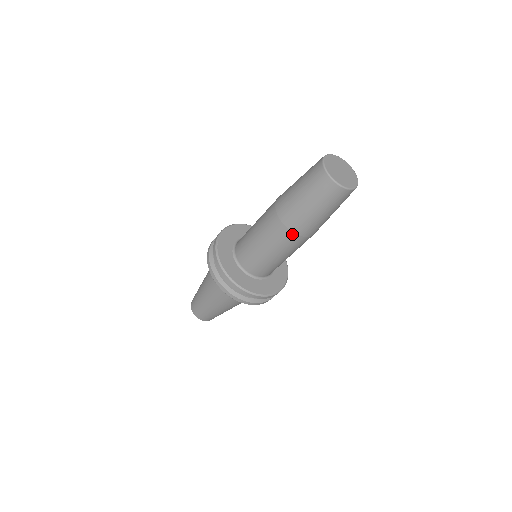
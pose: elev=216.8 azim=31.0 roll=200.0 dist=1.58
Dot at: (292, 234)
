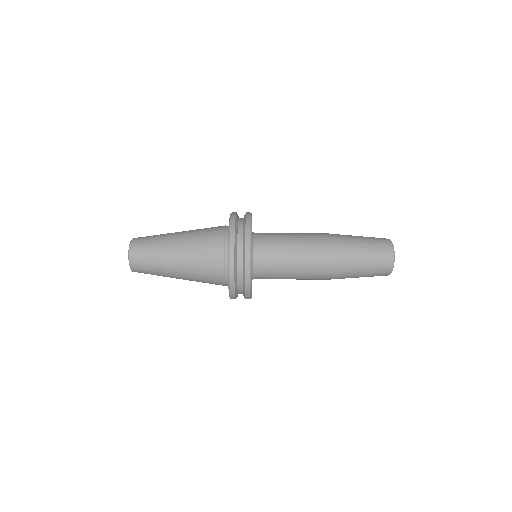
Dot at: (328, 268)
